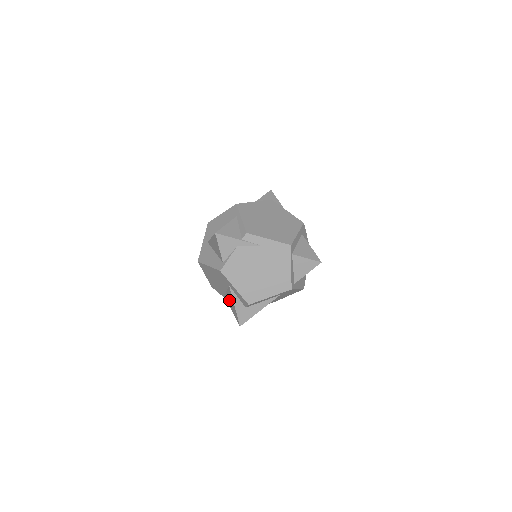
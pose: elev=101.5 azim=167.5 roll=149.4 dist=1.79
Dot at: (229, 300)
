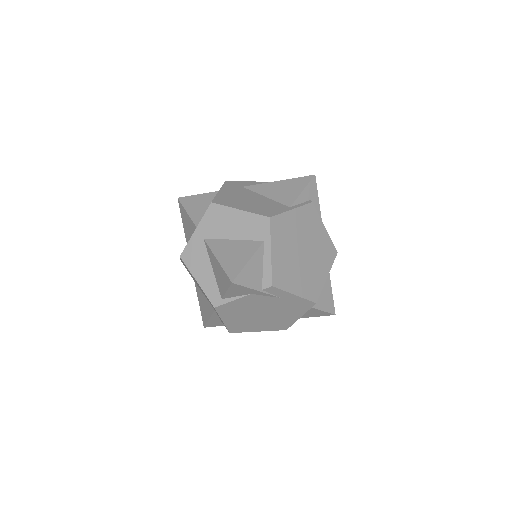
Dot at: (202, 301)
